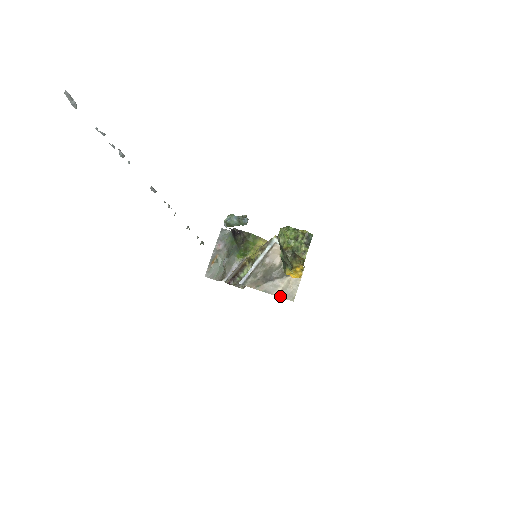
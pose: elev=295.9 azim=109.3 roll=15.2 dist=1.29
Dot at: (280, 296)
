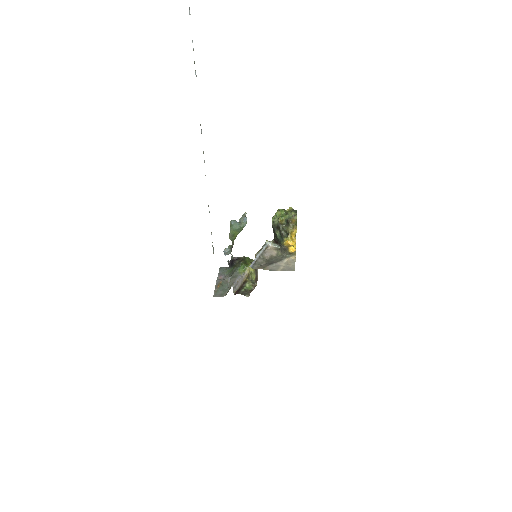
Dot at: (283, 270)
